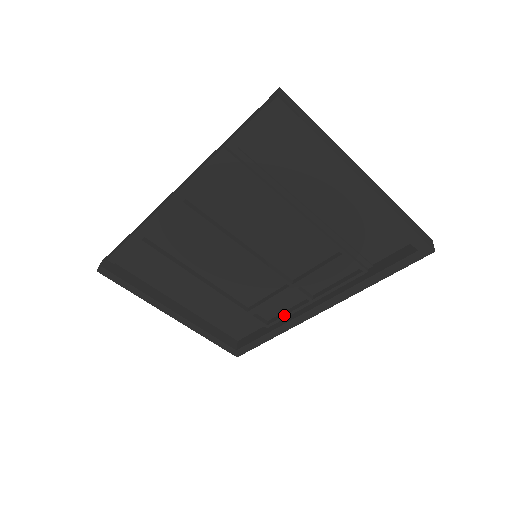
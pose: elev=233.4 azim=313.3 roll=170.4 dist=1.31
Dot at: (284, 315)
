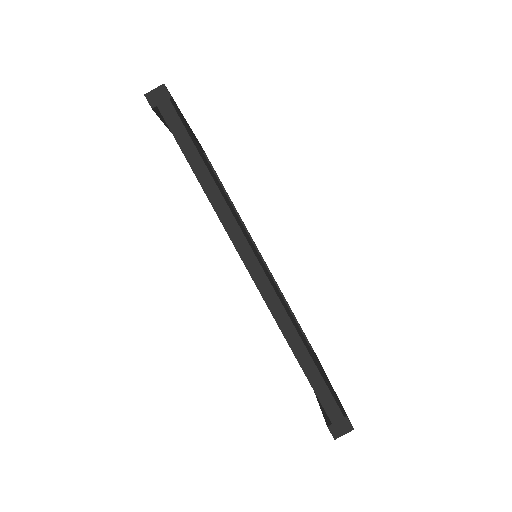
Dot at: occluded
